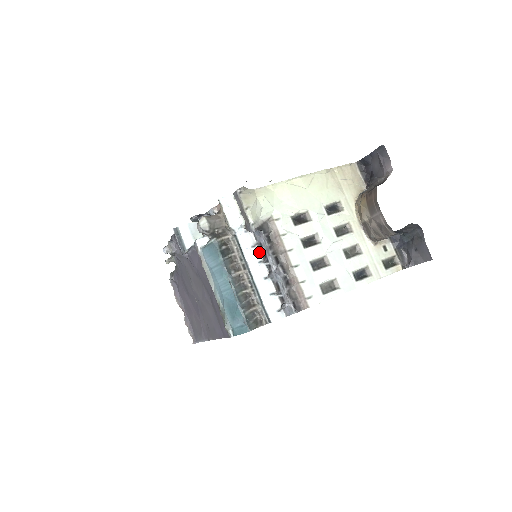
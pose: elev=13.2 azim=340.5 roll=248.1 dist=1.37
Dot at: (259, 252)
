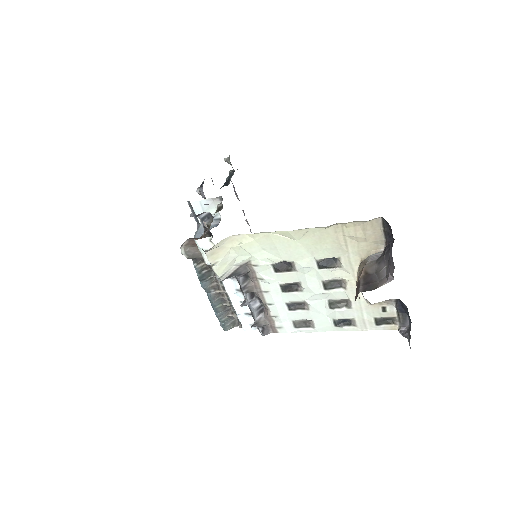
Dot at: (237, 282)
